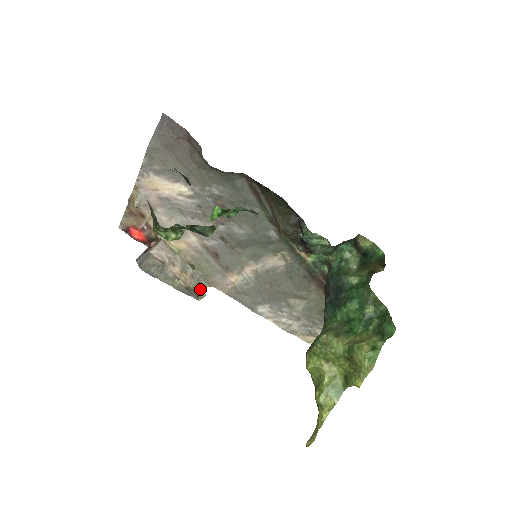
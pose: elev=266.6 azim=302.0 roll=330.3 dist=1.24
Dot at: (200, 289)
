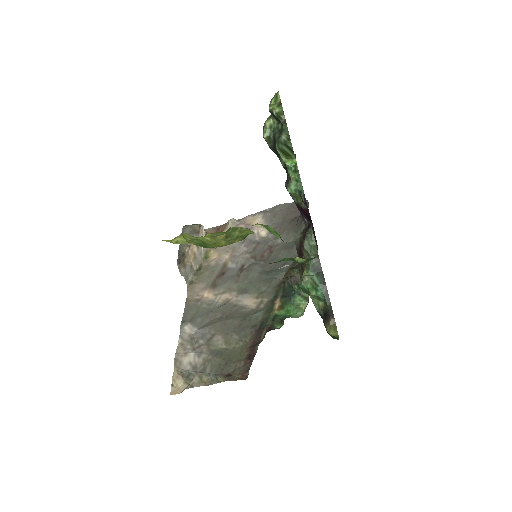
Dot at: (185, 271)
